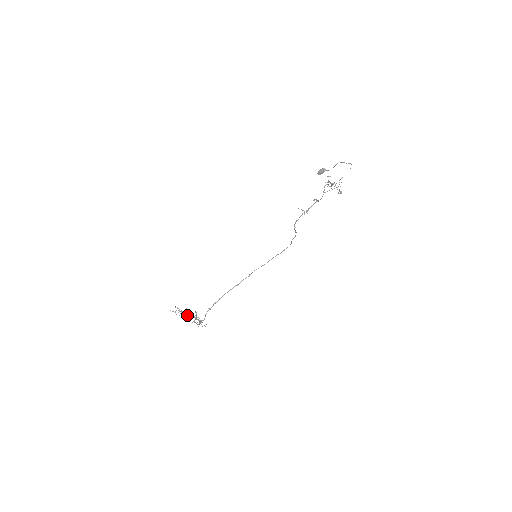
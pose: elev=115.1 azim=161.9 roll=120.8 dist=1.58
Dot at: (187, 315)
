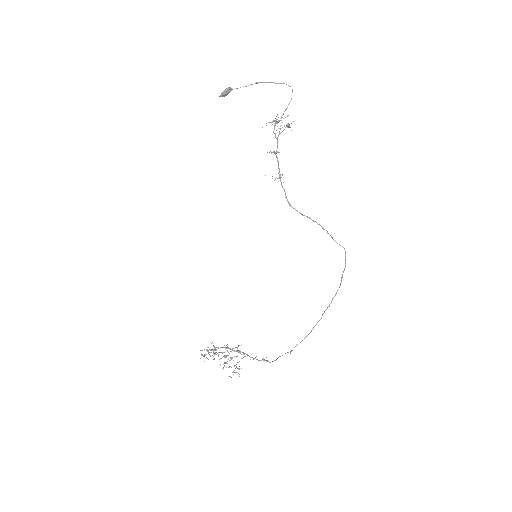
Dot at: occluded
